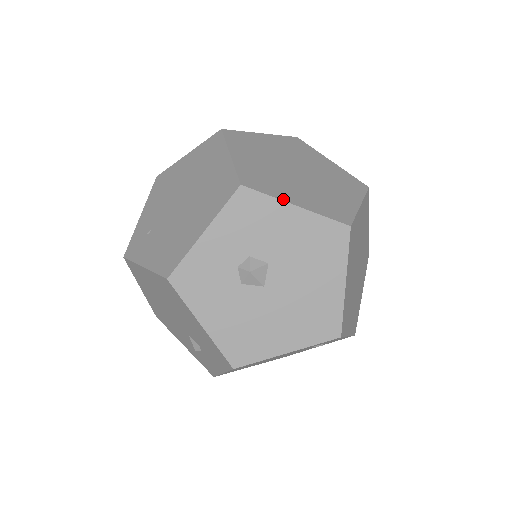
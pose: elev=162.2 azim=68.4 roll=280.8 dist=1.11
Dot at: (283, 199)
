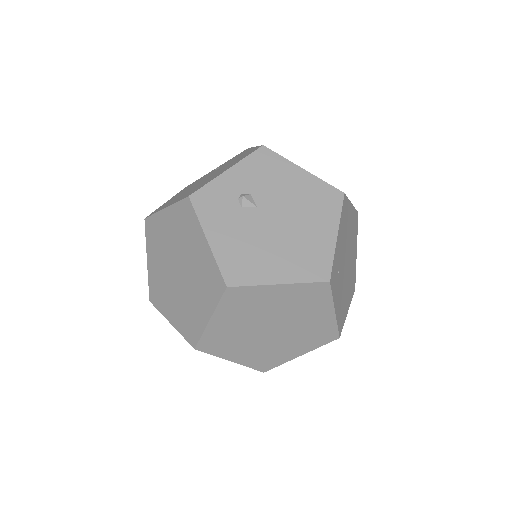
Dot at: (165, 316)
